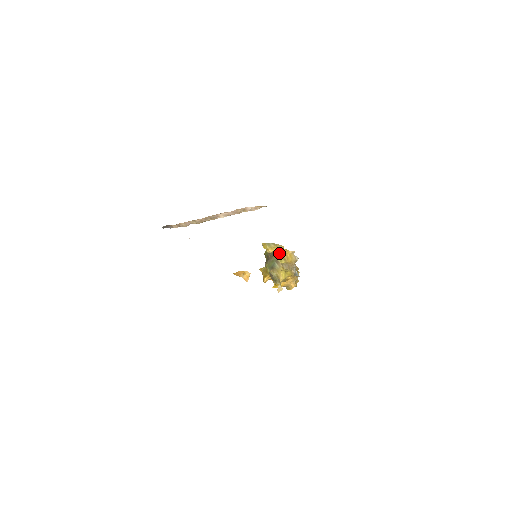
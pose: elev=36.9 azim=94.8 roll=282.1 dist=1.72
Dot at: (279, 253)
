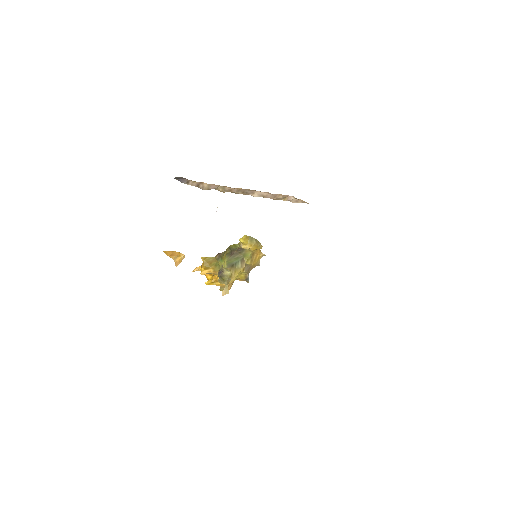
Dot at: (252, 252)
